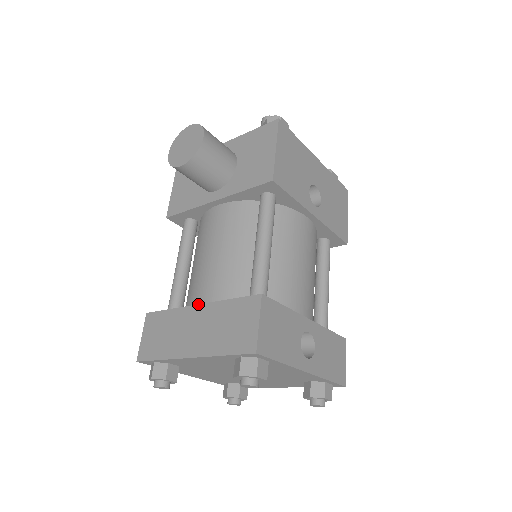
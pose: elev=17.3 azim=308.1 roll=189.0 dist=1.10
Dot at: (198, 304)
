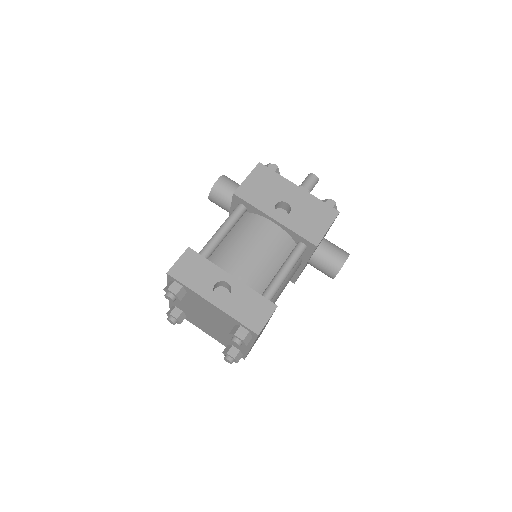
Dot at: occluded
